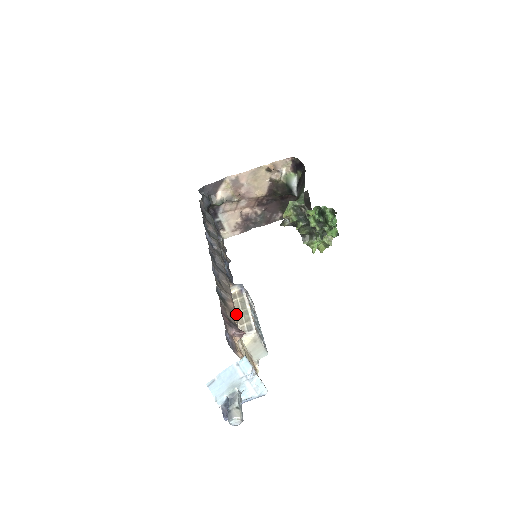
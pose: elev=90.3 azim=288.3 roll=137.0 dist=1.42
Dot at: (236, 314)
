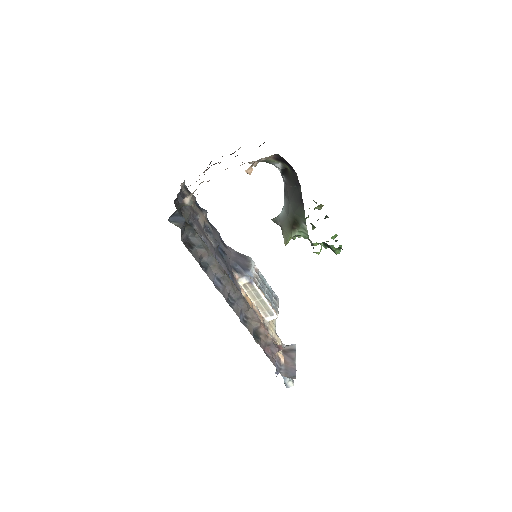
Dot at: (255, 304)
